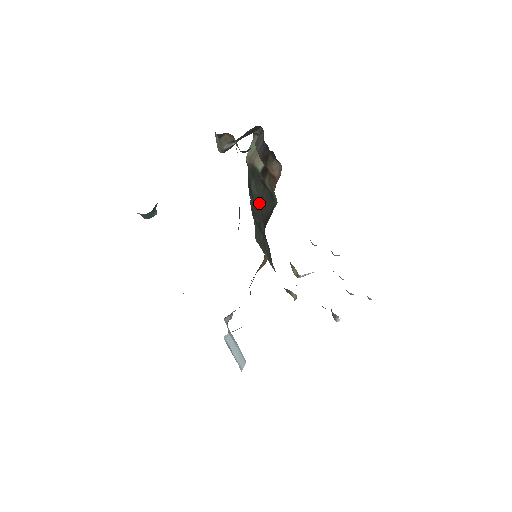
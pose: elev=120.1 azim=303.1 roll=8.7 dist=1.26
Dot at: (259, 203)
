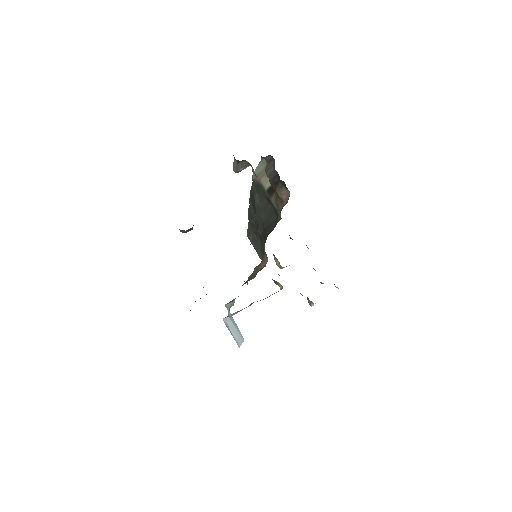
Dot at: (261, 213)
